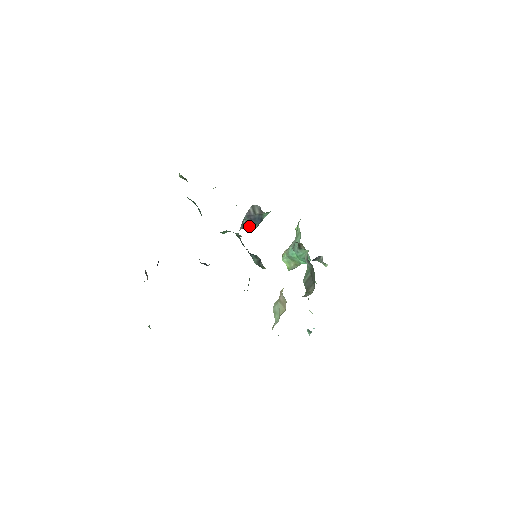
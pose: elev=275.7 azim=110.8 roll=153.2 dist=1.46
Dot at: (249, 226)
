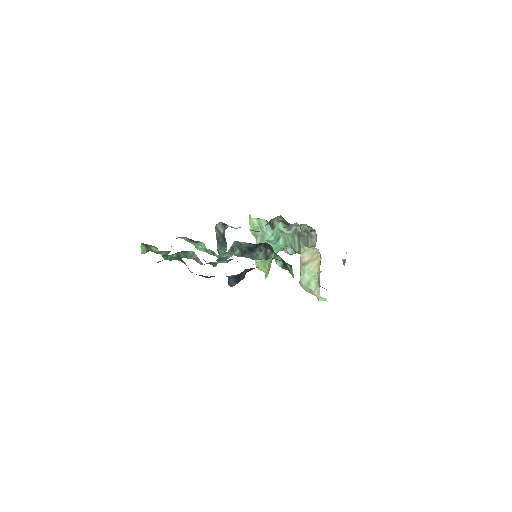
Dot at: occluded
